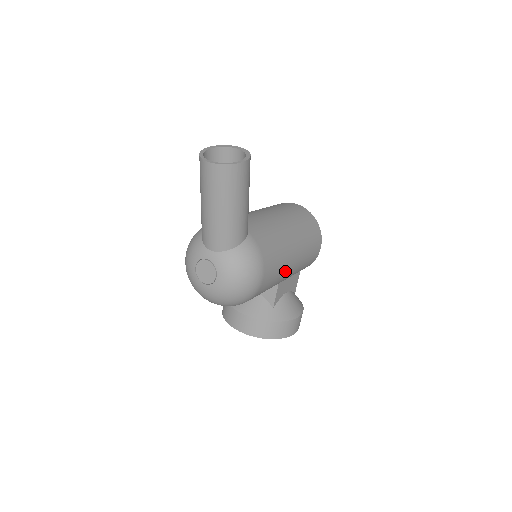
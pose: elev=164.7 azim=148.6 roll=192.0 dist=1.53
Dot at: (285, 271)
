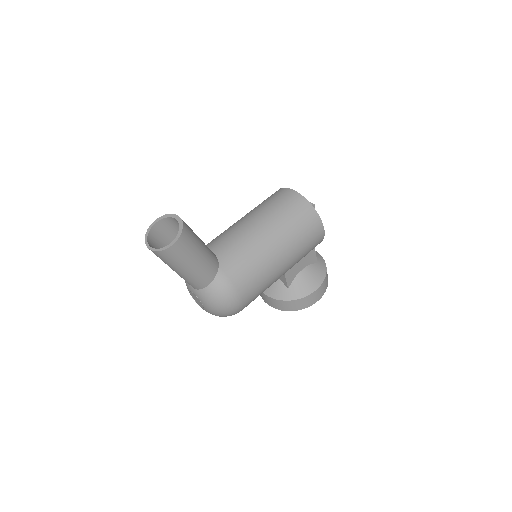
Dot at: (274, 277)
